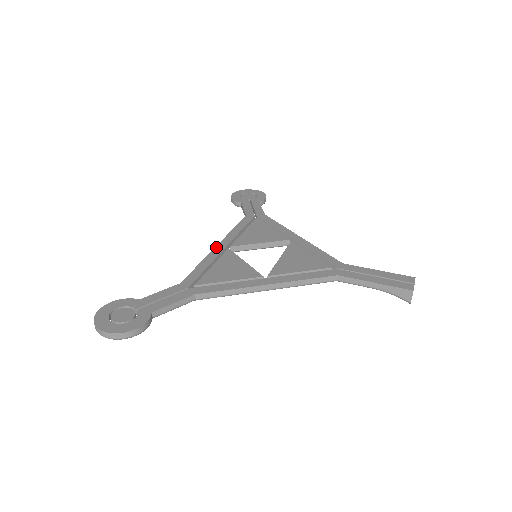
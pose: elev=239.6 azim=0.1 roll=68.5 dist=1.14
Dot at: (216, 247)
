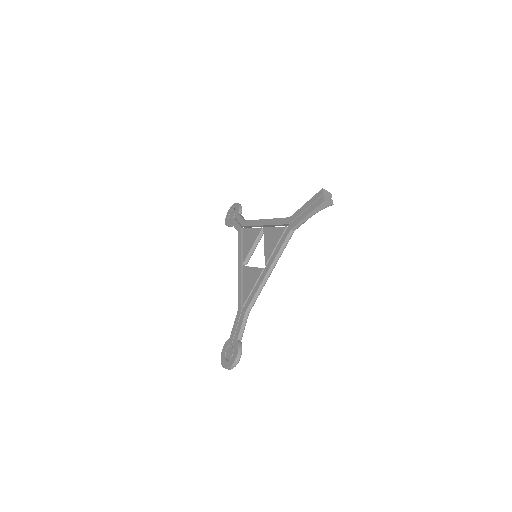
Dot at: (238, 271)
